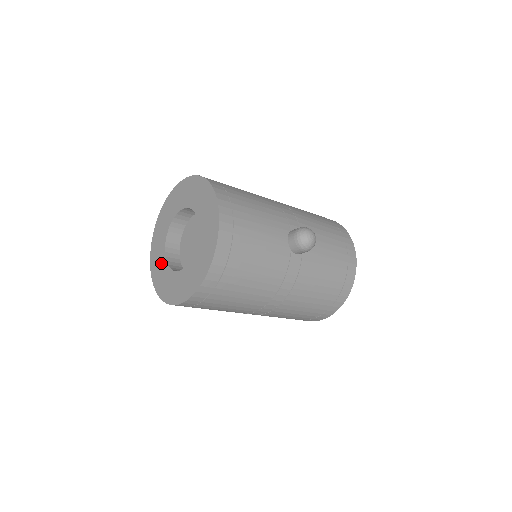
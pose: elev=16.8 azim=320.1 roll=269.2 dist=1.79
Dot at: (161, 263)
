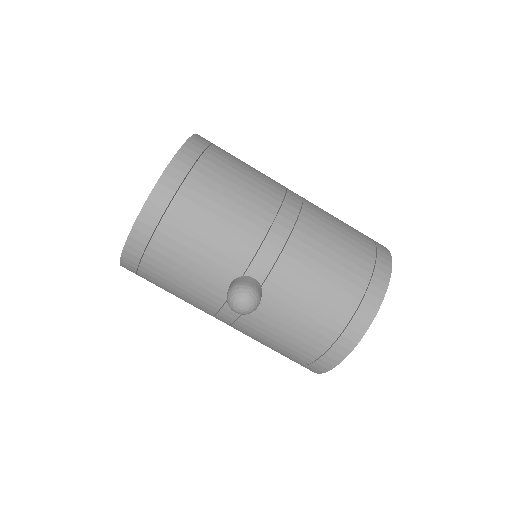
Dot at: occluded
